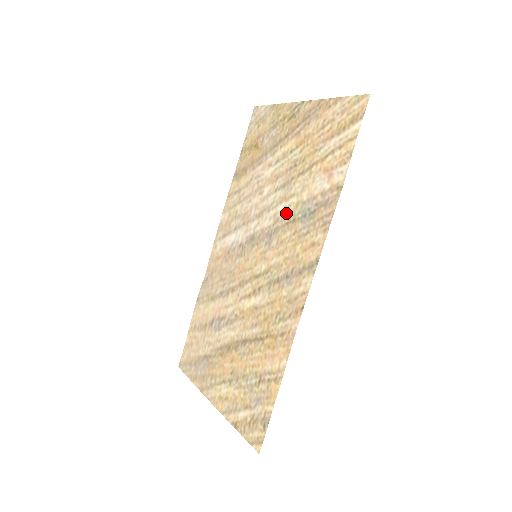
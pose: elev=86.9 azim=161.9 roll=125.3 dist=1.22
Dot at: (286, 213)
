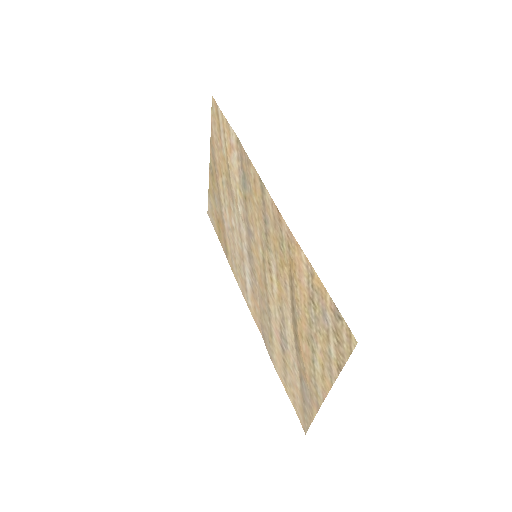
Dot at: (242, 205)
